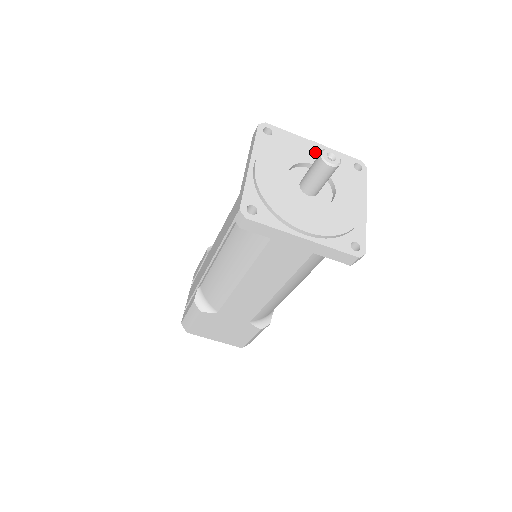
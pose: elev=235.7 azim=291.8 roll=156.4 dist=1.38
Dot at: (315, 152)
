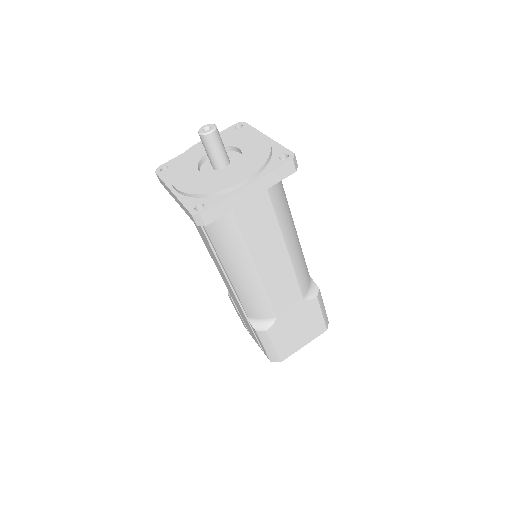
Dot at: (203, 147)
